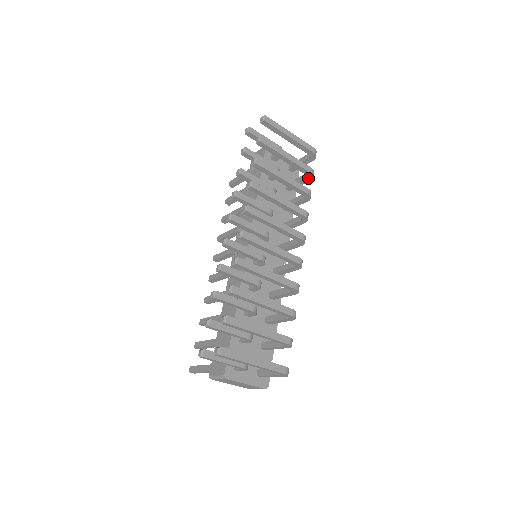
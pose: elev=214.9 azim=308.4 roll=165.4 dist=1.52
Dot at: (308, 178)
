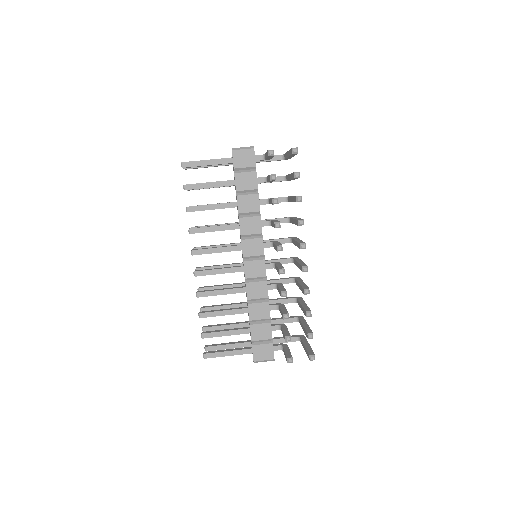
Dot at: occluded
